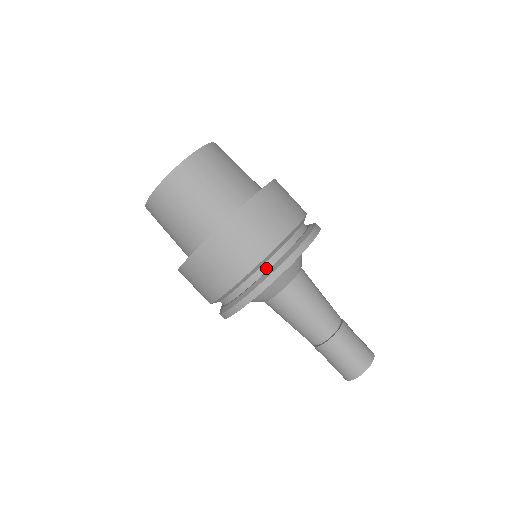
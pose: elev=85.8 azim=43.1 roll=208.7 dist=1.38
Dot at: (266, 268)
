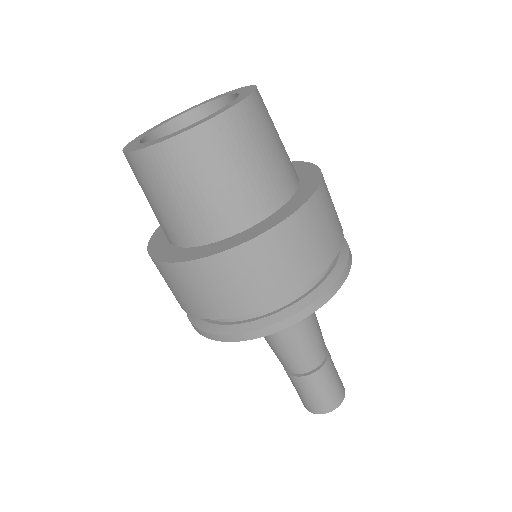
Dot at: (229, 319)
